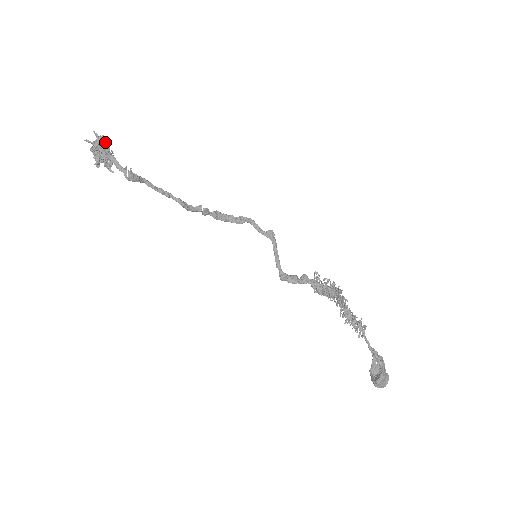
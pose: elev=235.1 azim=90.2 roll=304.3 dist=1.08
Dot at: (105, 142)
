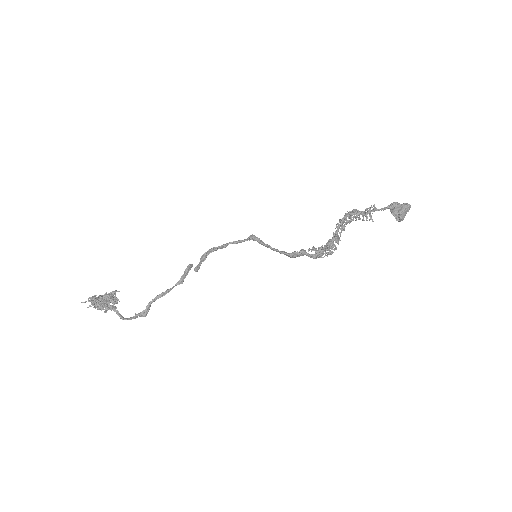
Dot at: (99, 305)
